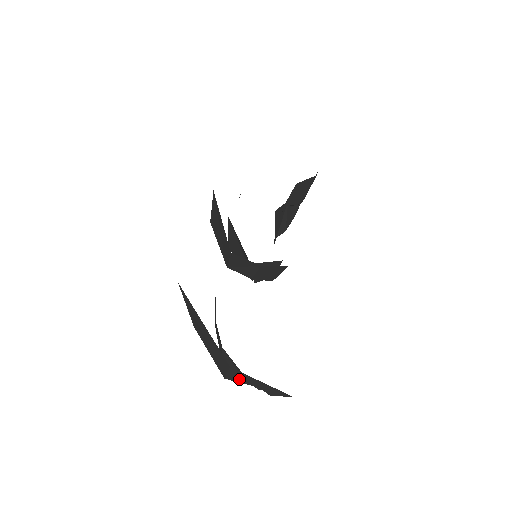
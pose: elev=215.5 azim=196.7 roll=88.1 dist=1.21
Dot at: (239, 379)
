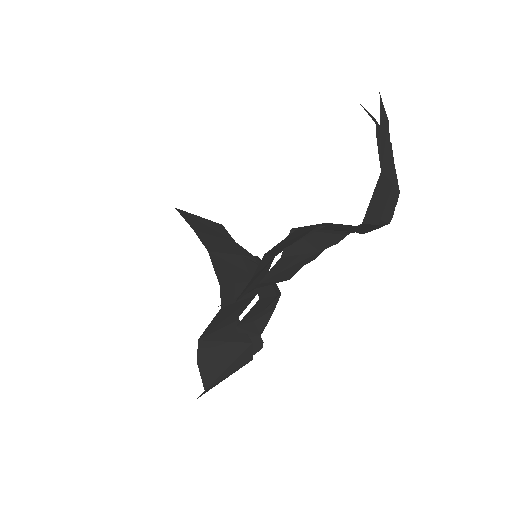
Dot at: occluded
